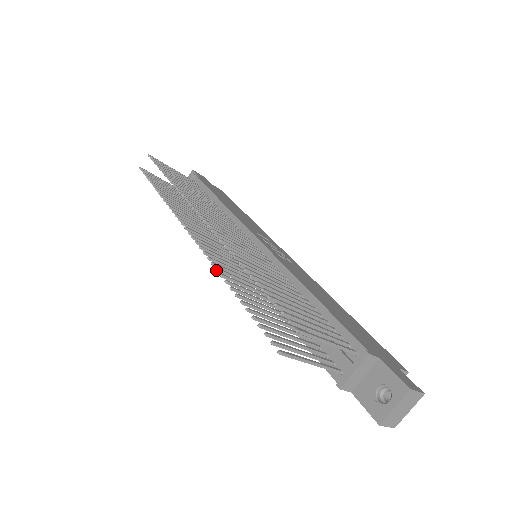
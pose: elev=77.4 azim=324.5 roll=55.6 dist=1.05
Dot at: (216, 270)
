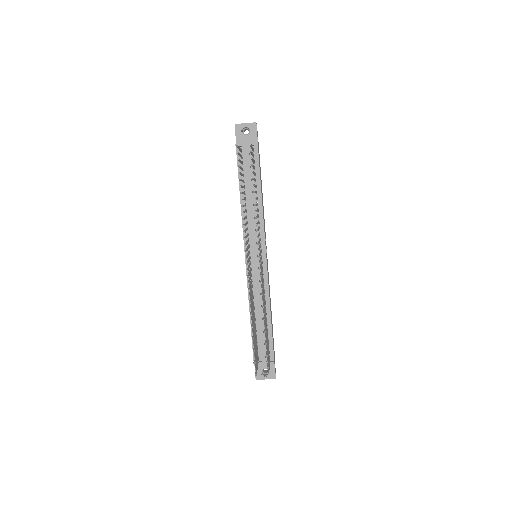
Dot at: occluded
